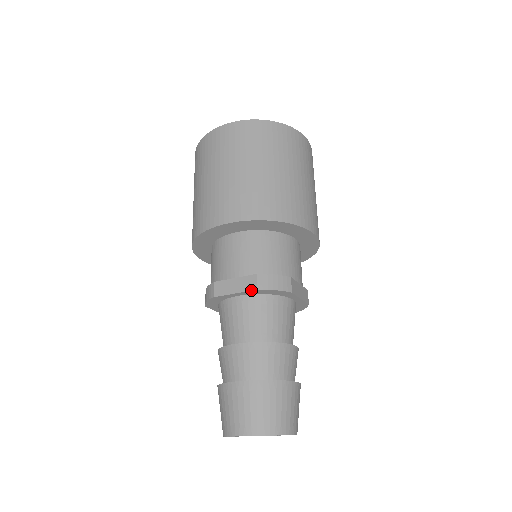
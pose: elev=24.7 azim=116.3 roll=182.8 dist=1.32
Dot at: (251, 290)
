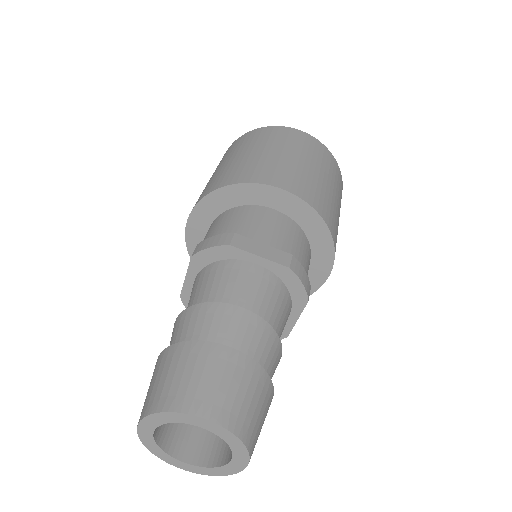
Dot at: (189, 262)
